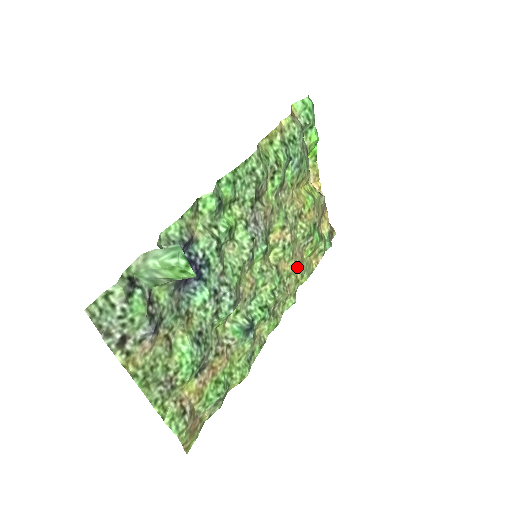
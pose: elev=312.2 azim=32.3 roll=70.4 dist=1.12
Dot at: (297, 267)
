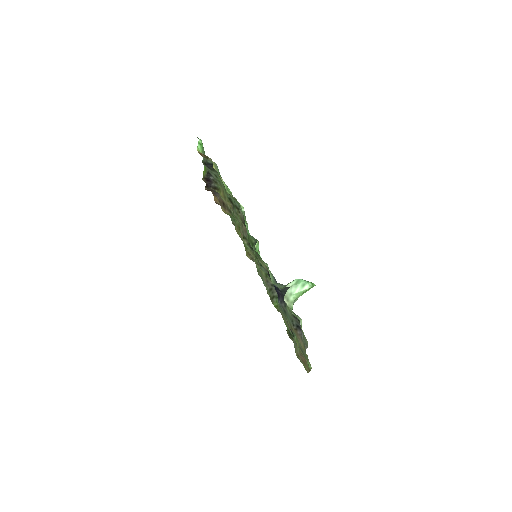
Dot at: occluded
